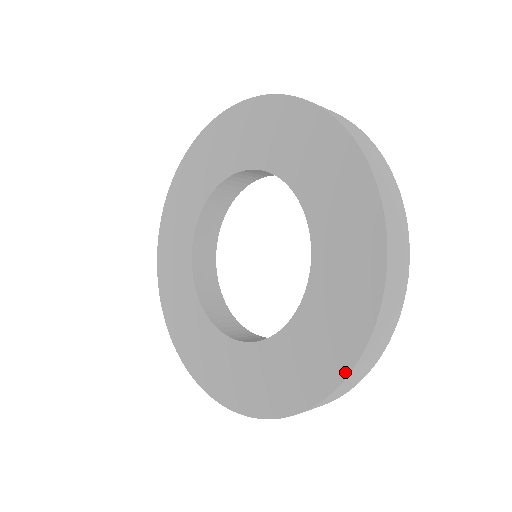
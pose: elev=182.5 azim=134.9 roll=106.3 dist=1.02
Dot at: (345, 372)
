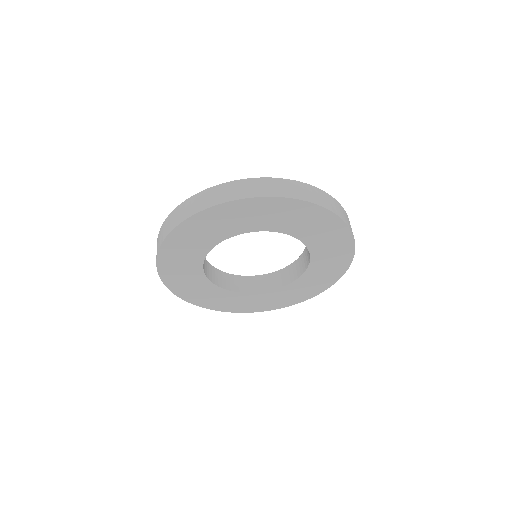
Dot at: (273, 309)
